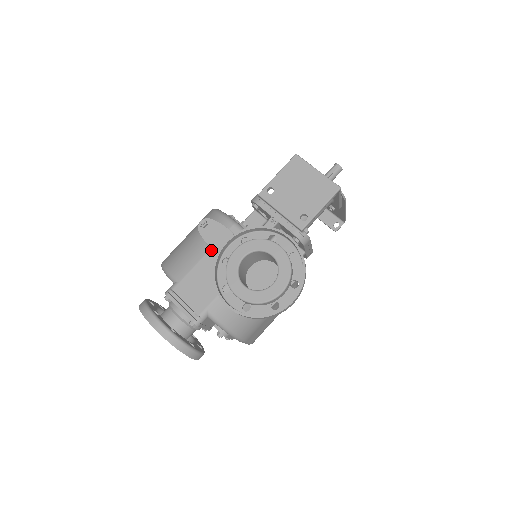
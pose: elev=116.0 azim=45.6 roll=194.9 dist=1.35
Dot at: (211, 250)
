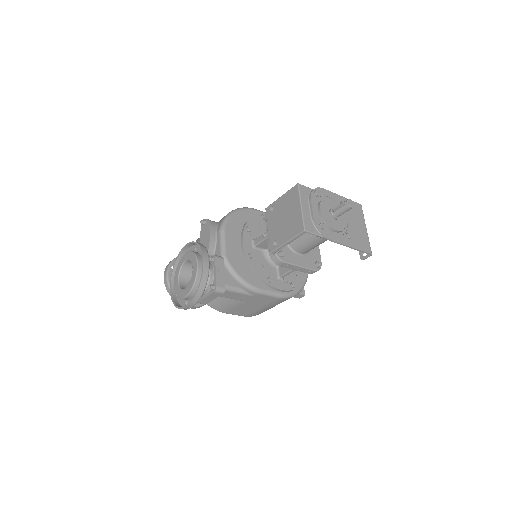
Dot at: occluded
